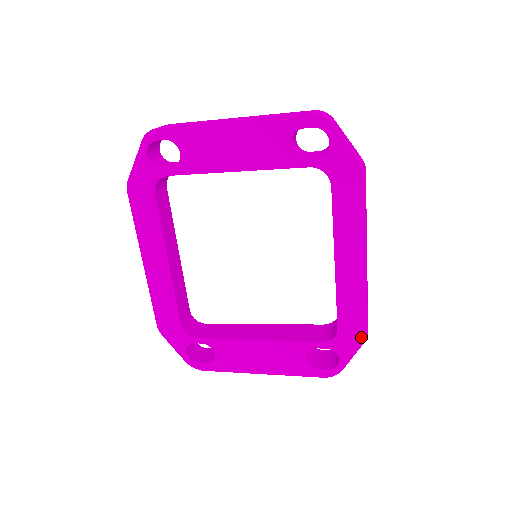
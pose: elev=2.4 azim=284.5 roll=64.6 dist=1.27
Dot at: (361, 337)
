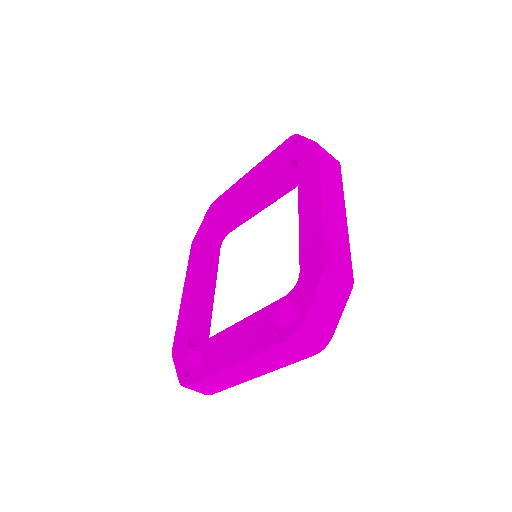
Dot at: (320, 269)
